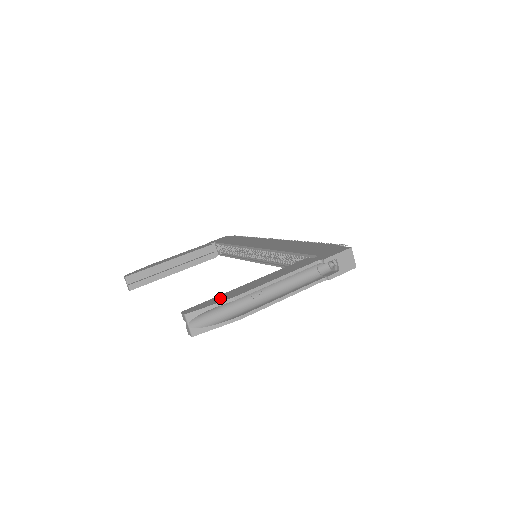
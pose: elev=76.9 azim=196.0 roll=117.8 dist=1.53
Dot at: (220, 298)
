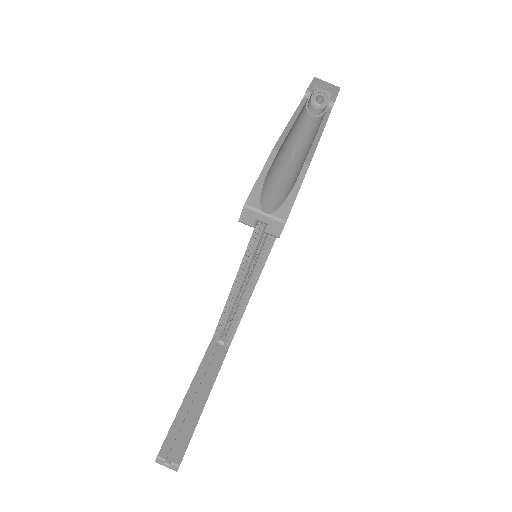
Dot at: occluded
